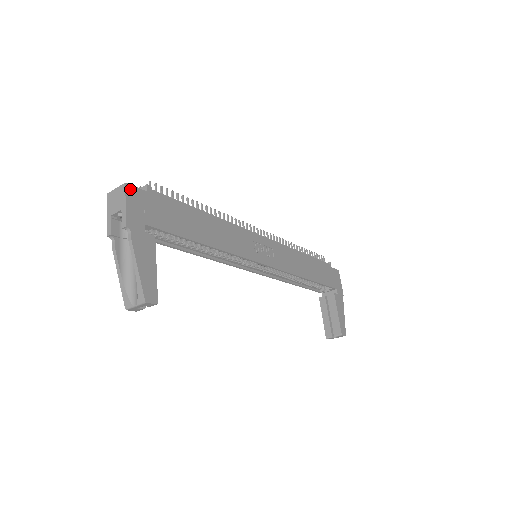
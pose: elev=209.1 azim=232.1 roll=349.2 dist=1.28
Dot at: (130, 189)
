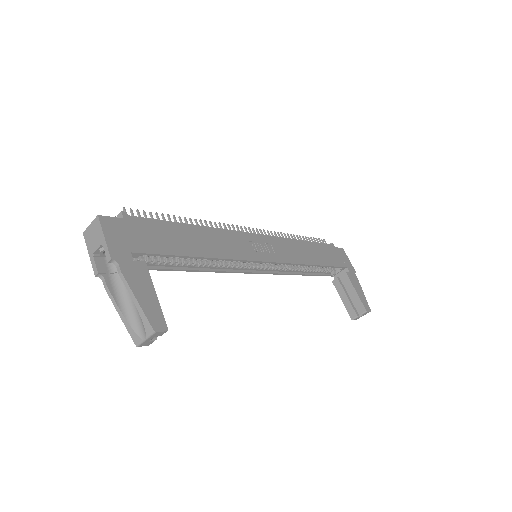
Dot at: (105, 220)
